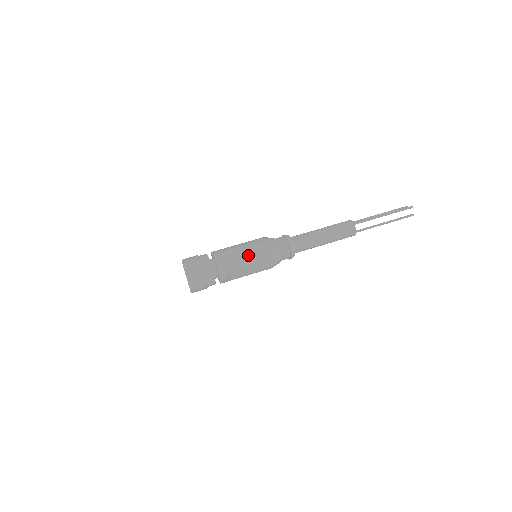
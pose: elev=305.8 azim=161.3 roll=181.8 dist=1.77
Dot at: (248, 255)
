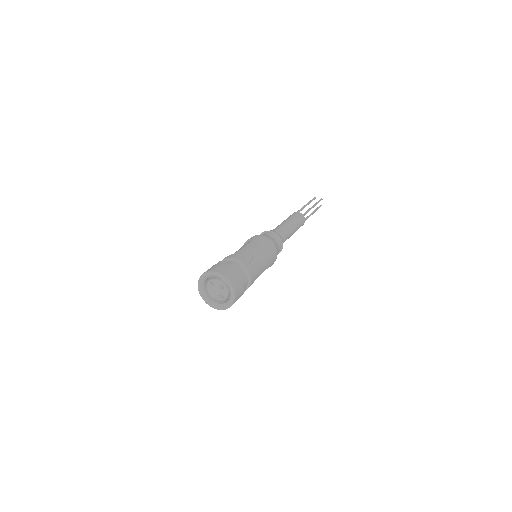
Dot at: (267, 258)
